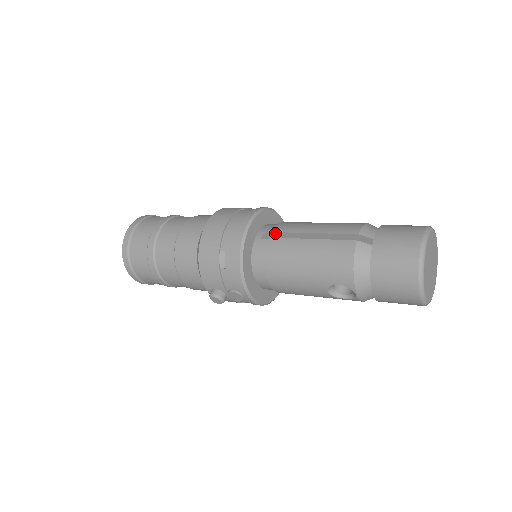
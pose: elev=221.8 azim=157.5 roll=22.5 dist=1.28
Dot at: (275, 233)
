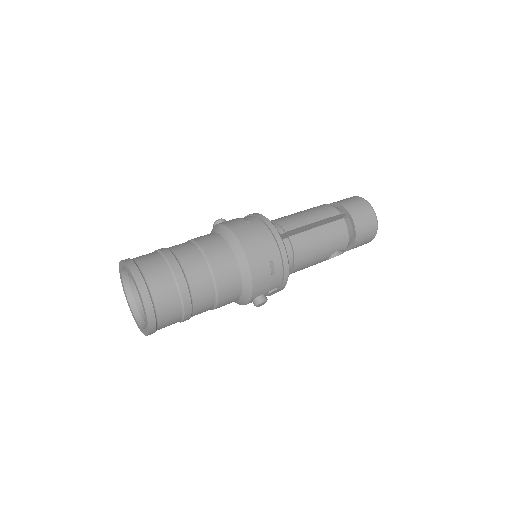
Dot at: (287, 232)
